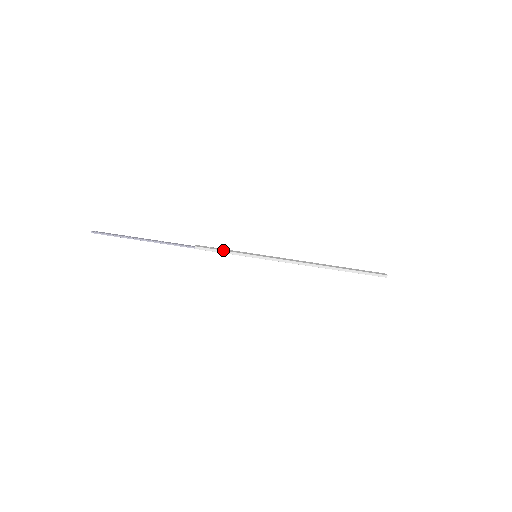
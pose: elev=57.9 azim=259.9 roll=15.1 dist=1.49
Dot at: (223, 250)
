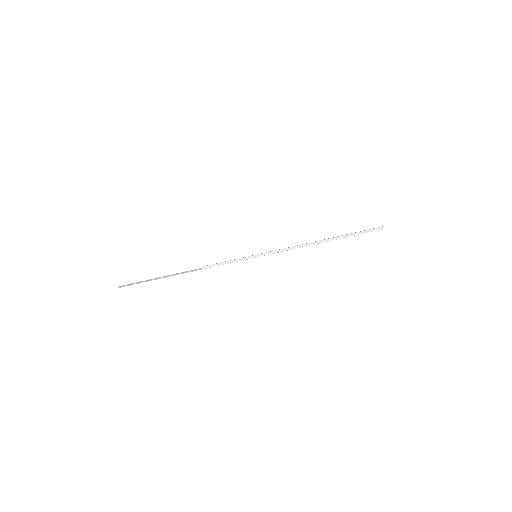
Dot at: (226, 261)
